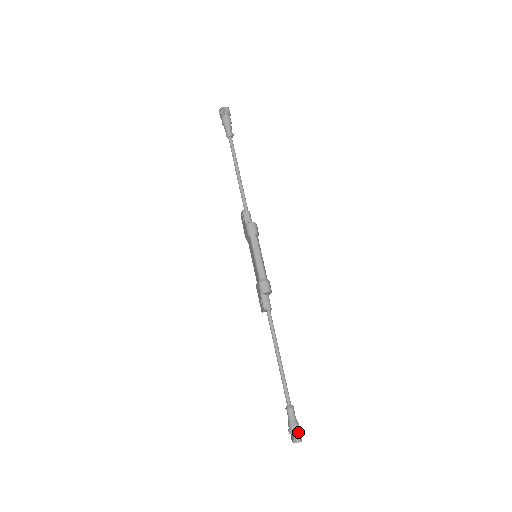
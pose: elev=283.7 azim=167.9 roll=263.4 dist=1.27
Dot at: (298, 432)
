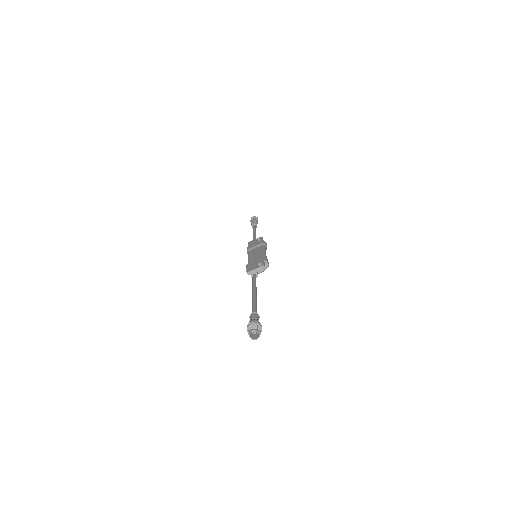
Dot at: occluded
